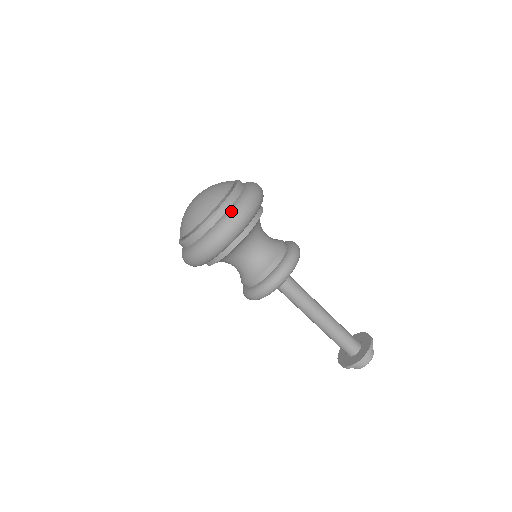
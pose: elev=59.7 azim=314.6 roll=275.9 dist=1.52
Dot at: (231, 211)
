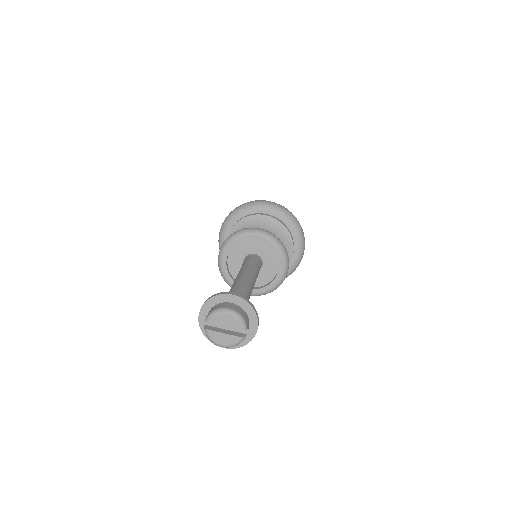
Dot at: occluded
